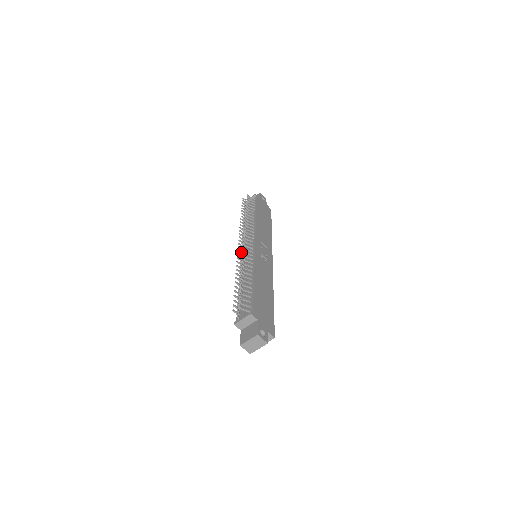
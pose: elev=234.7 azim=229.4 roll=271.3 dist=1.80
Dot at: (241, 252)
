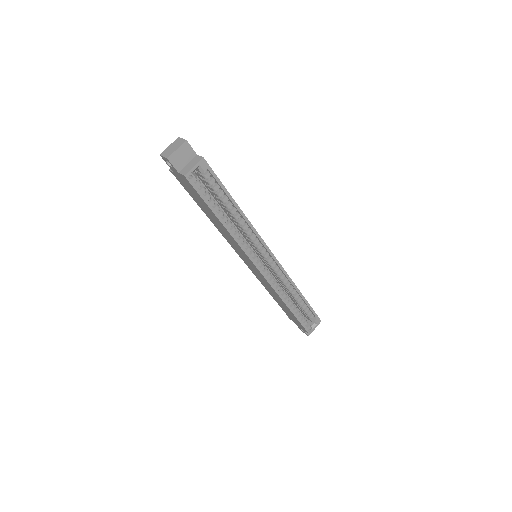
Dot at: occluded
